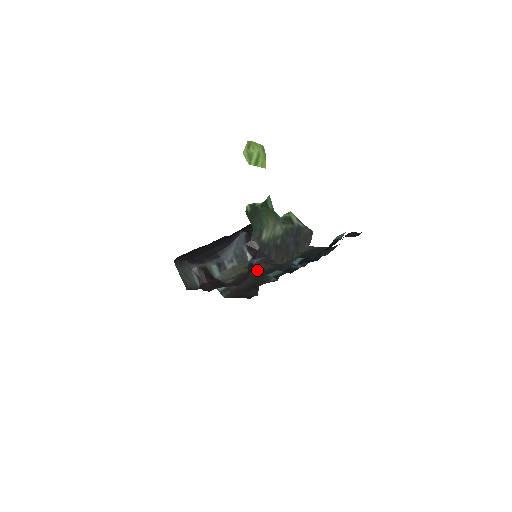
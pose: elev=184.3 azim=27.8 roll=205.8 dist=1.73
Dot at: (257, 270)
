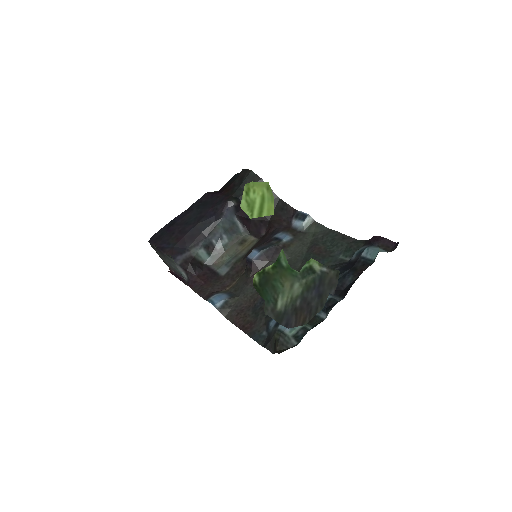
Dot at: (258, 269)
